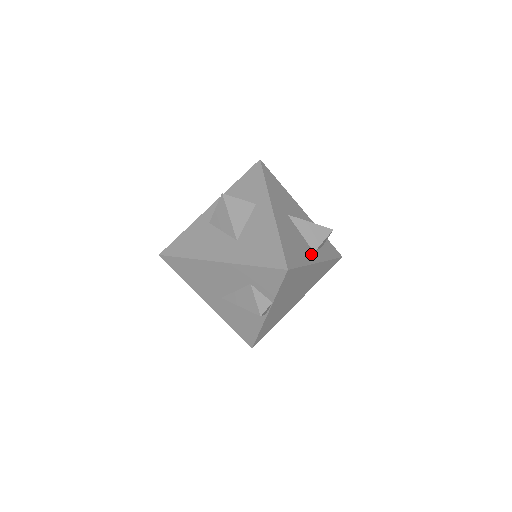
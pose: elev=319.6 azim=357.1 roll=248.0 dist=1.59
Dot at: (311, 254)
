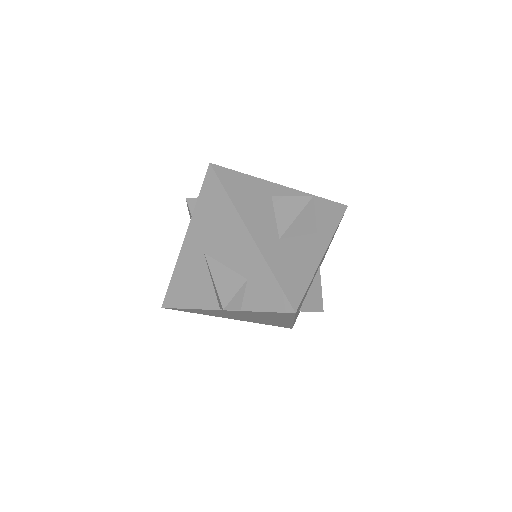
Dot at: occluded
